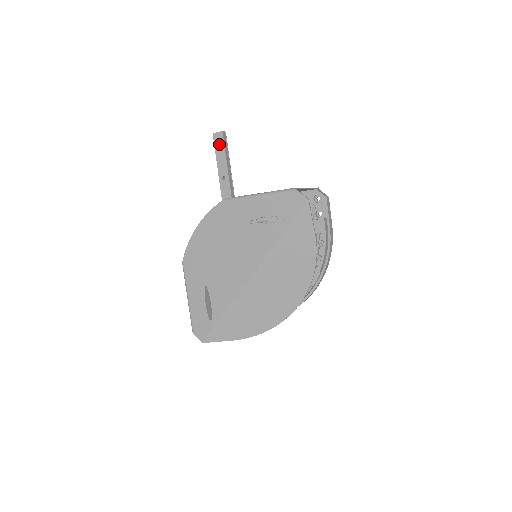
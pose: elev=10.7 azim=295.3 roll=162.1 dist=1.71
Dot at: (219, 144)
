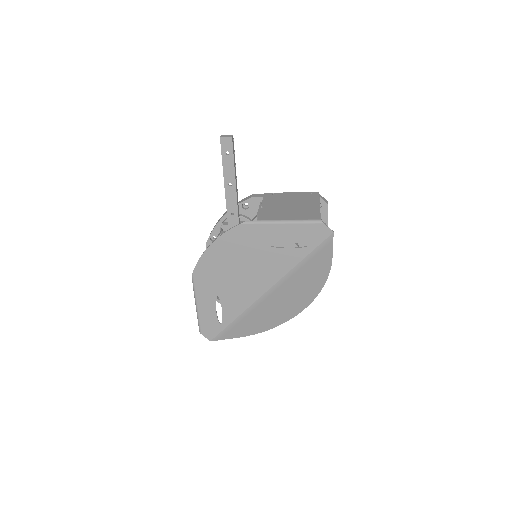
Dot at: (227, 149)
